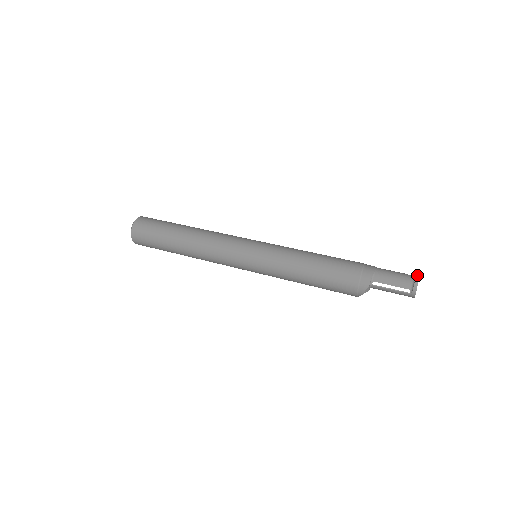
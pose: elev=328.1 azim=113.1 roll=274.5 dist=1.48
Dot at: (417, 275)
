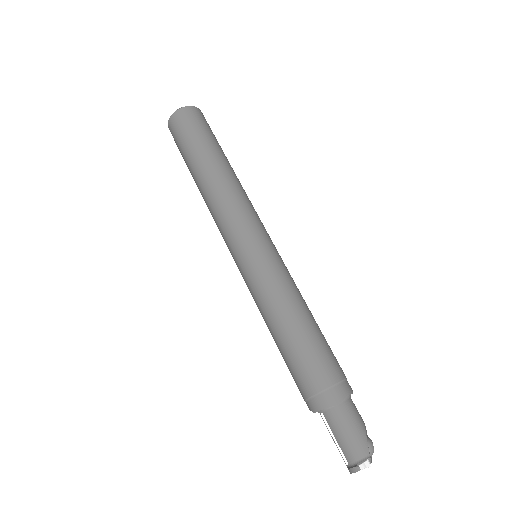
Dot at: (367, 462)
